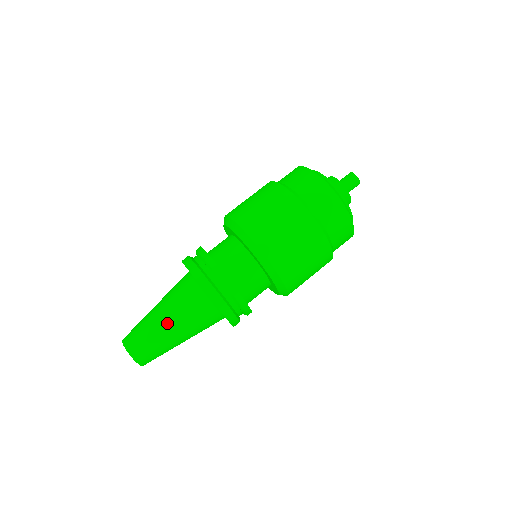
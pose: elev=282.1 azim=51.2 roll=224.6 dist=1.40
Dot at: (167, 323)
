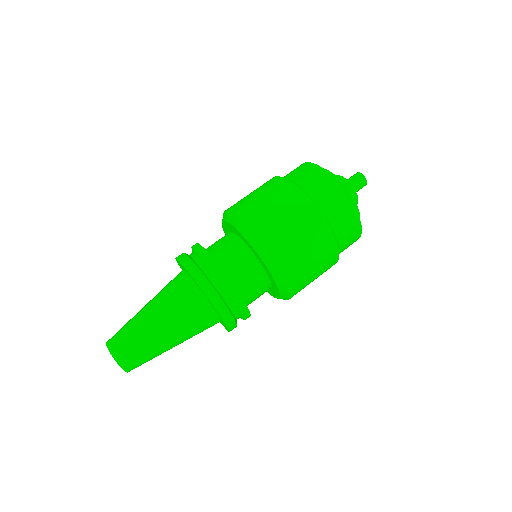
Dot at: (169, 340)
